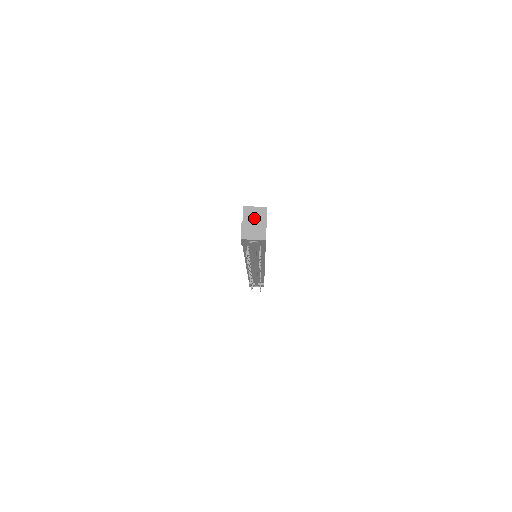
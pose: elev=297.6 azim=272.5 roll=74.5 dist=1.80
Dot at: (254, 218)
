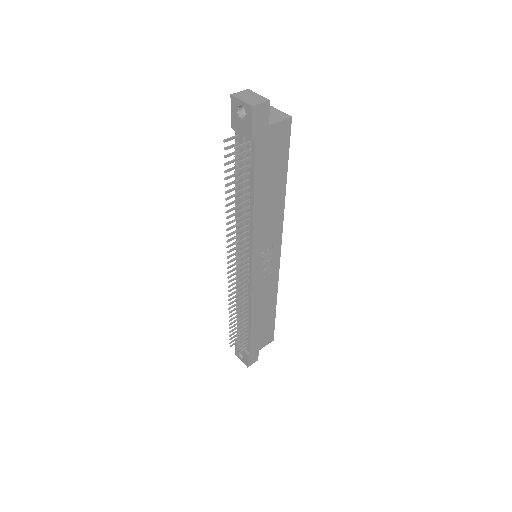
Dot at: occluded
